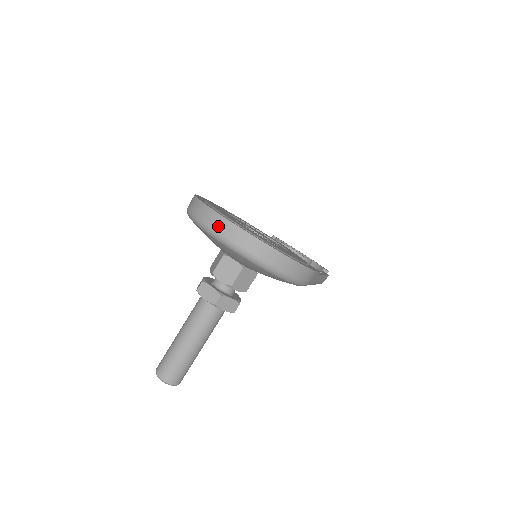
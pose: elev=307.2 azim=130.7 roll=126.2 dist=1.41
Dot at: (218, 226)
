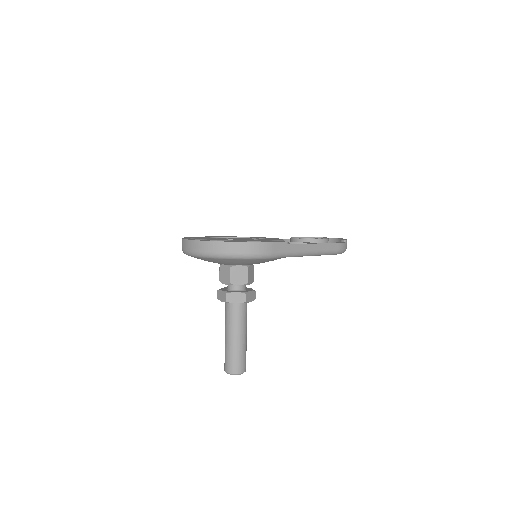
Dot at: (185, 247)
